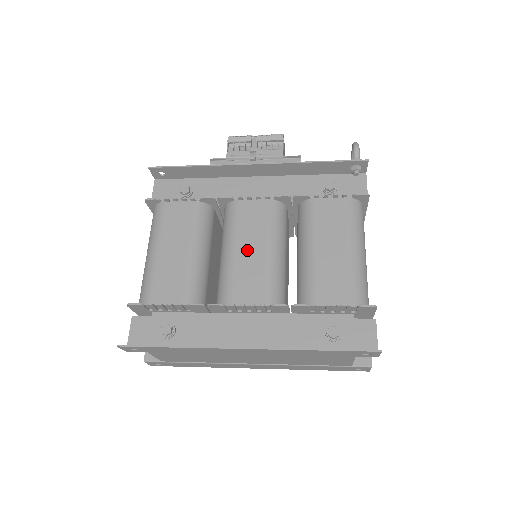
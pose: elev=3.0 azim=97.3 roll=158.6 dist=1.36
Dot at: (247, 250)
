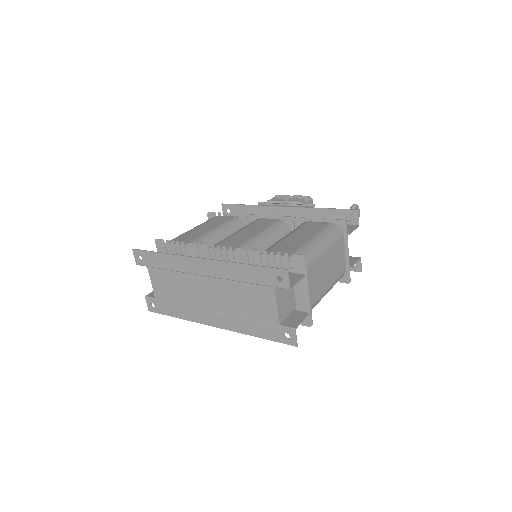
Dot at: (245, 233)
